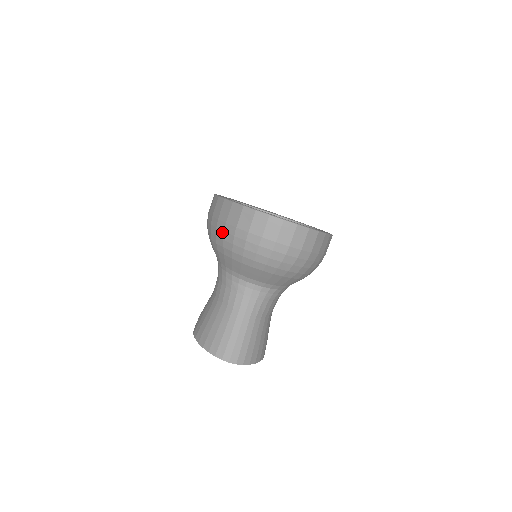
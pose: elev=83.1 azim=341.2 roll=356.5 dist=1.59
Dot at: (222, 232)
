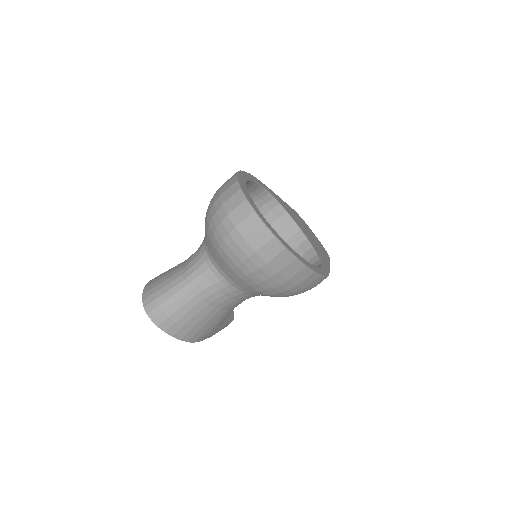
Dot at: (213, 197)
